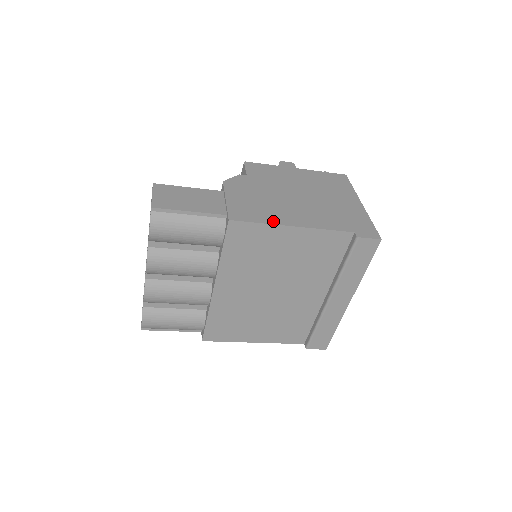
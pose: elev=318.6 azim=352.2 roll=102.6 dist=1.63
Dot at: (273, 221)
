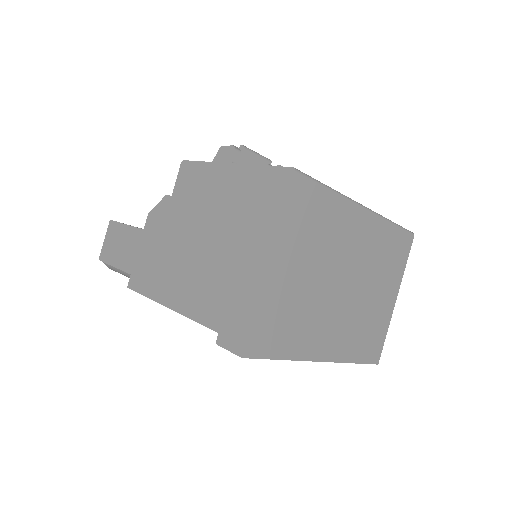
Dot at: (155, 294)
